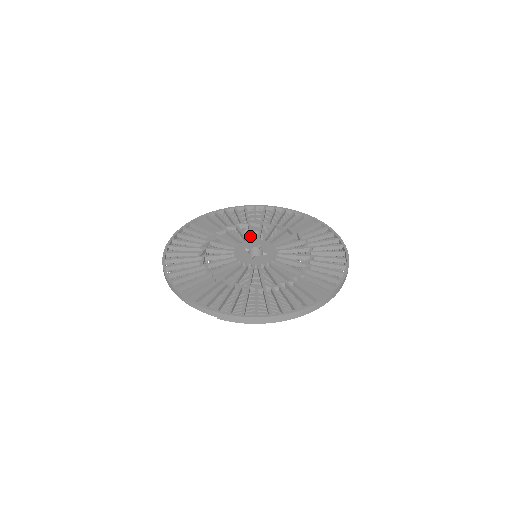
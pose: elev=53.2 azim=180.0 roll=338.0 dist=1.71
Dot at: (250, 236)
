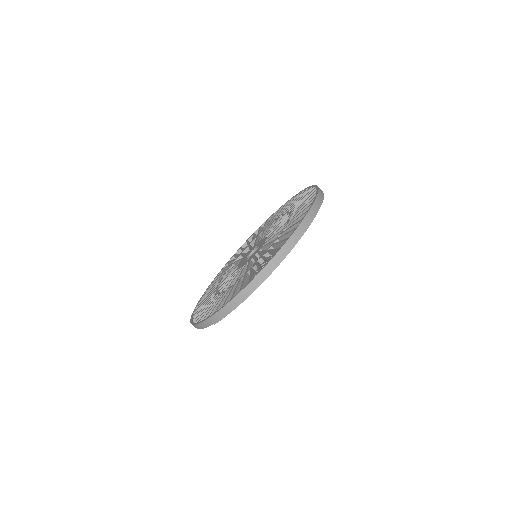
Dot at: occluded
